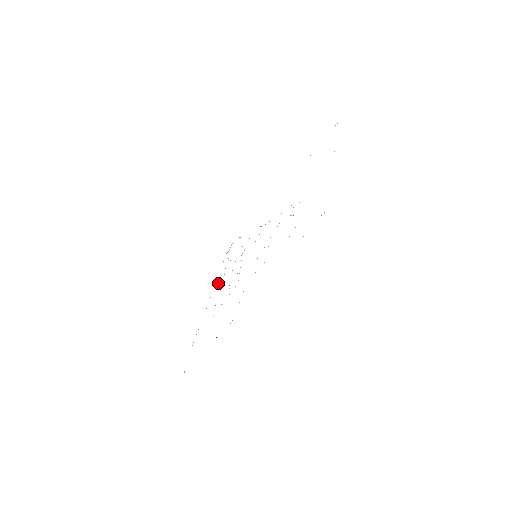
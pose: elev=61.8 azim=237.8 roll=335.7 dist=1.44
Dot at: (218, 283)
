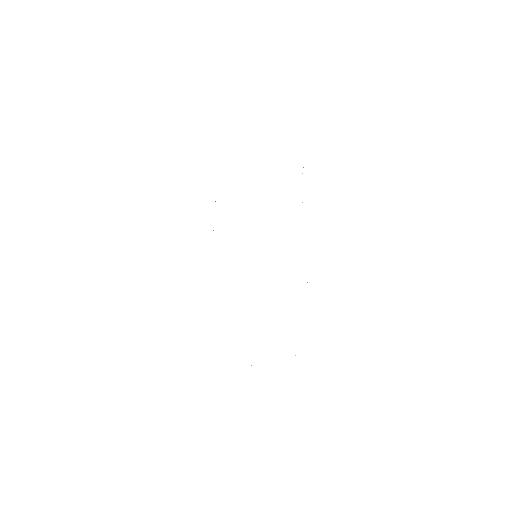
Dot at: occluded
